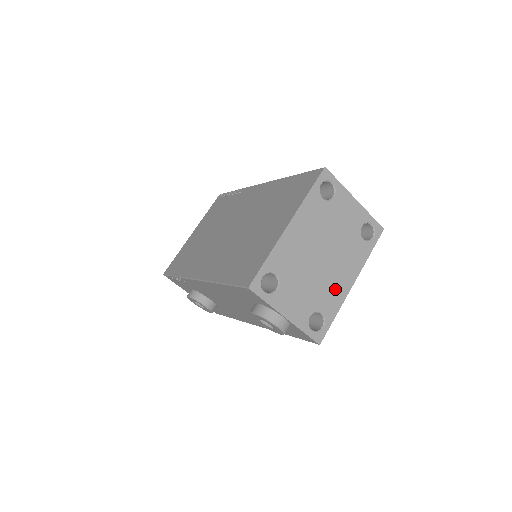
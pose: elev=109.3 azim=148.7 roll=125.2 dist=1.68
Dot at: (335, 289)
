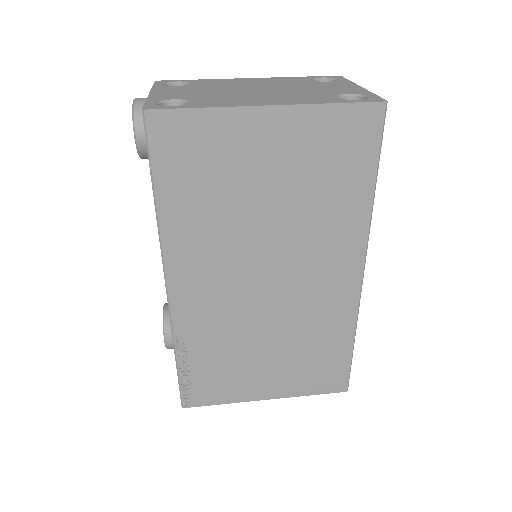
Dot at: (237, 101)
